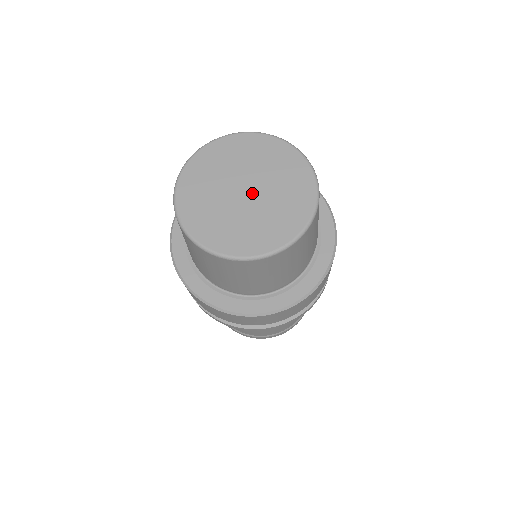
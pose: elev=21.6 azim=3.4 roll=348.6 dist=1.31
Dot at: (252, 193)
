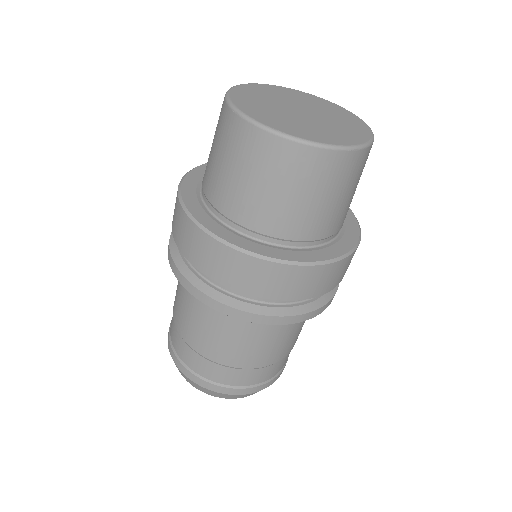
Dot at: (308, 112)
